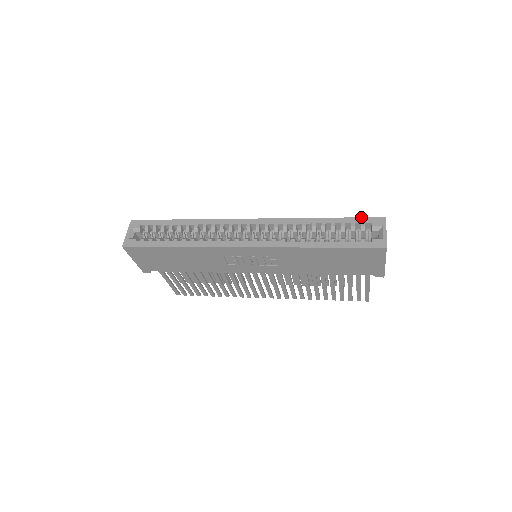
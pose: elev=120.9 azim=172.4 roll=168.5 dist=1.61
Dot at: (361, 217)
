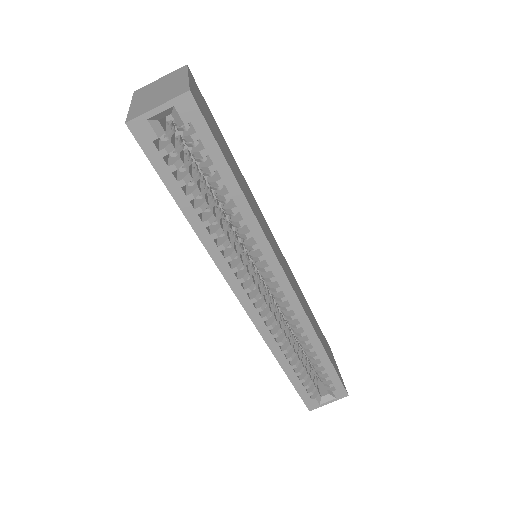
Dot at: occluded
